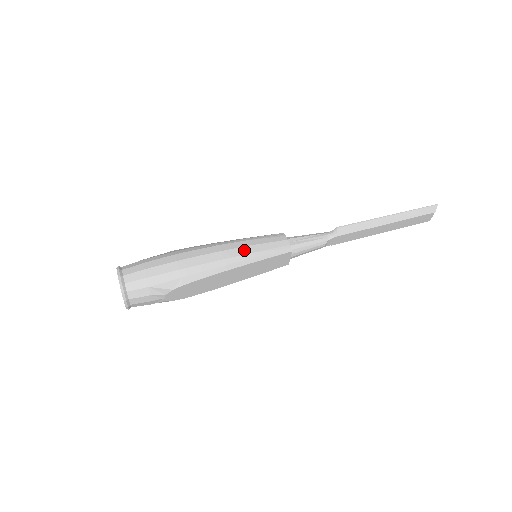
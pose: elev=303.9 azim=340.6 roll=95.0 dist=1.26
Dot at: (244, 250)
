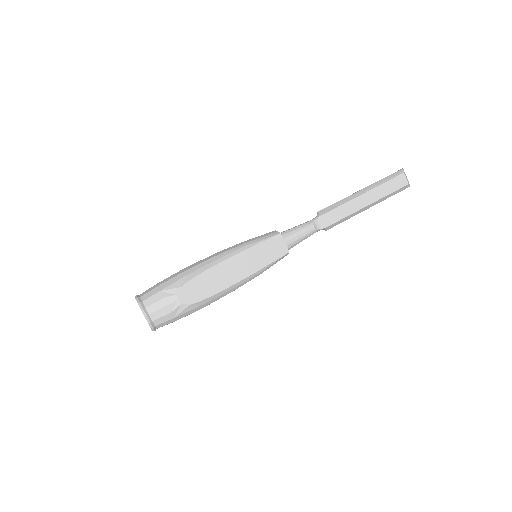
Dot at: (237, 245)
